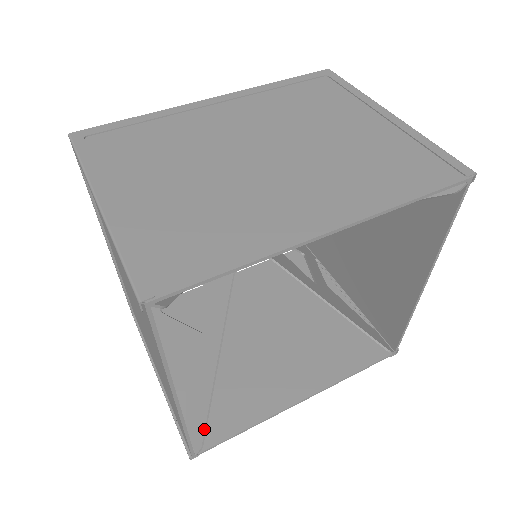
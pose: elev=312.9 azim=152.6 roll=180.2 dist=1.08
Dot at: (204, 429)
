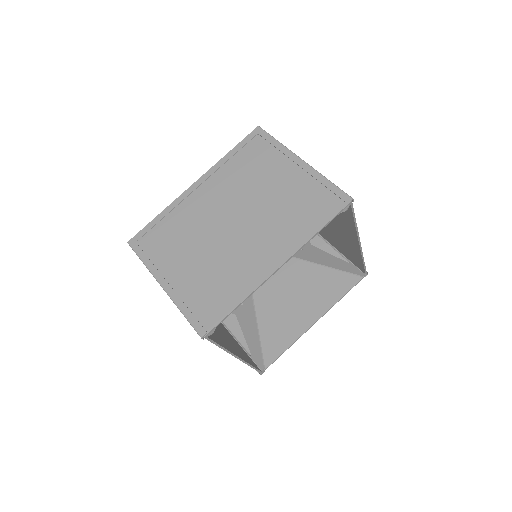
Dot at: (262, 358)
